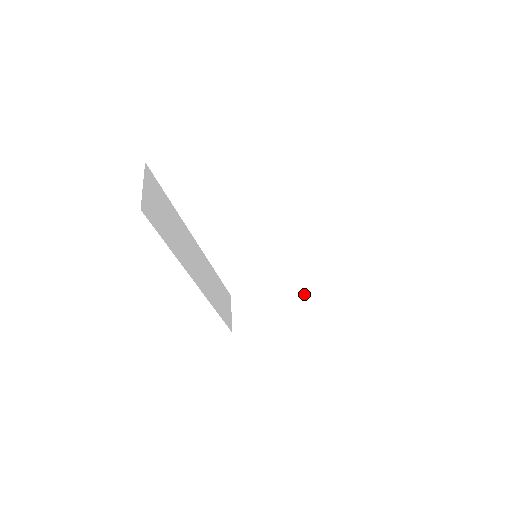
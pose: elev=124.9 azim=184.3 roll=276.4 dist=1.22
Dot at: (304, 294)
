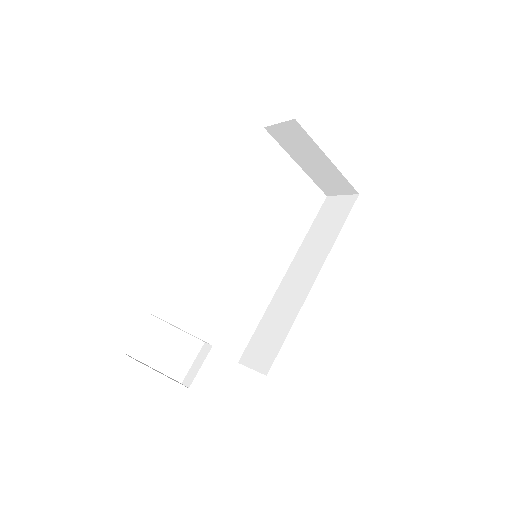
Dot at: occluded
